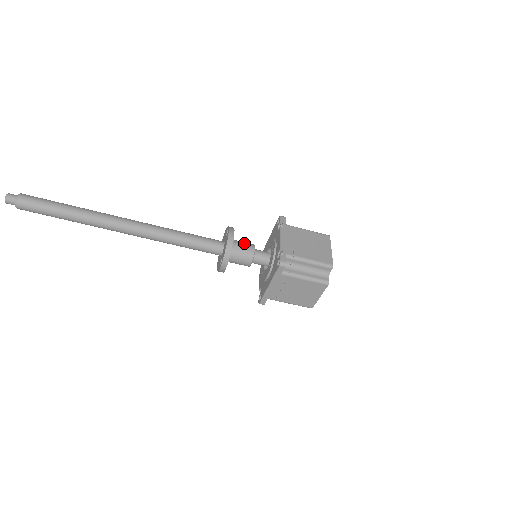
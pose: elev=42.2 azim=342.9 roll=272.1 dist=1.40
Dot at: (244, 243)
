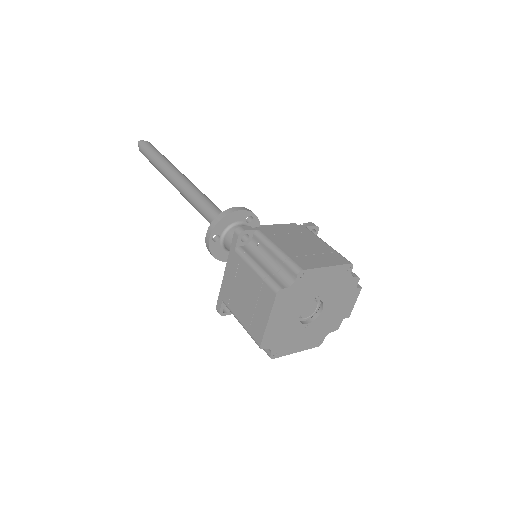
Dot at: occluded
